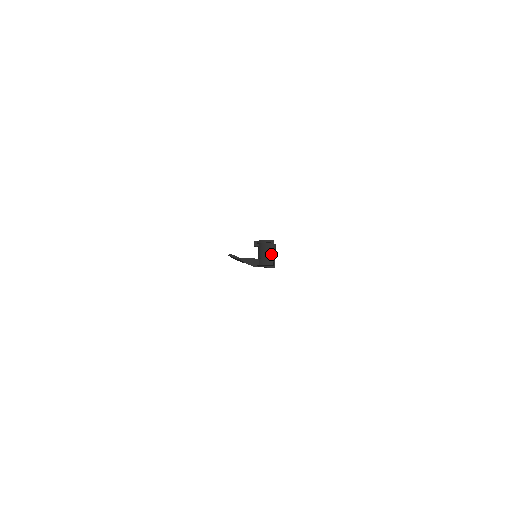
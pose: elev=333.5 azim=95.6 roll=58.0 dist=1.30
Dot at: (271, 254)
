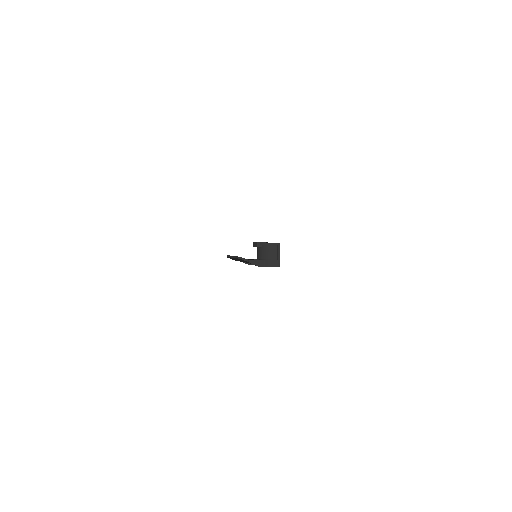
Dot at: (278, 256)
